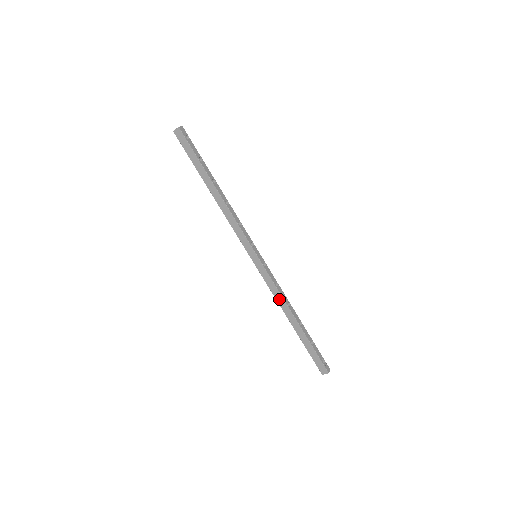
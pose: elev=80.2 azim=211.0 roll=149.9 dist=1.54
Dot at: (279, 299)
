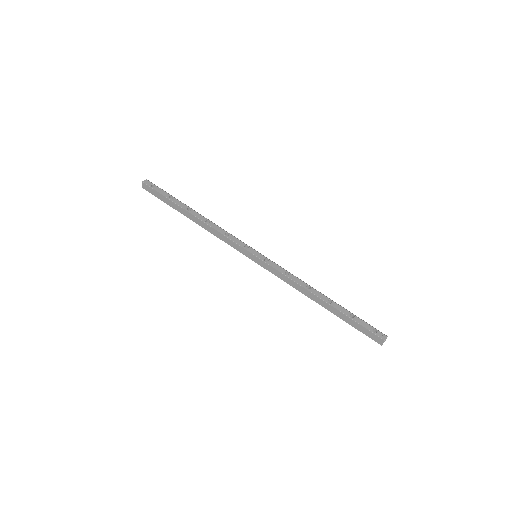
Dot at: (296, 286)
